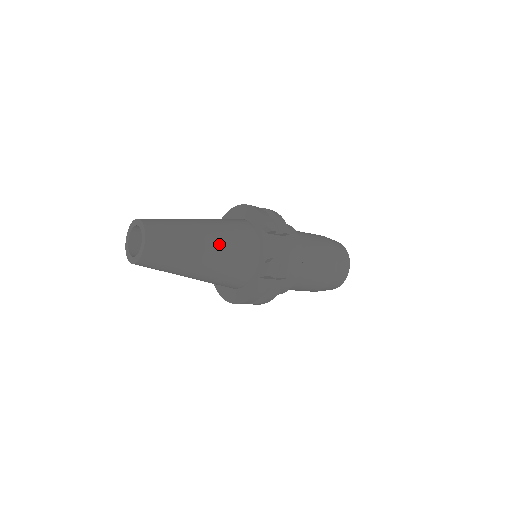
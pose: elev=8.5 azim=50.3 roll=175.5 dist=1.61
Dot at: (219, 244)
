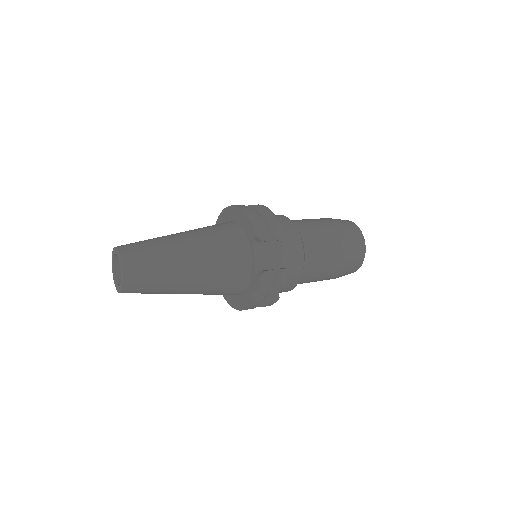
Dot at: (205, 263)
